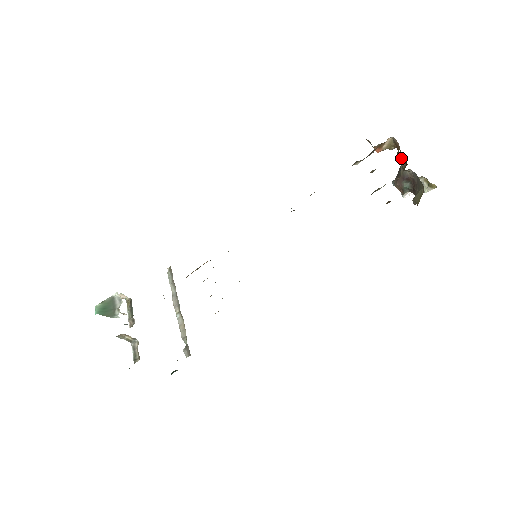
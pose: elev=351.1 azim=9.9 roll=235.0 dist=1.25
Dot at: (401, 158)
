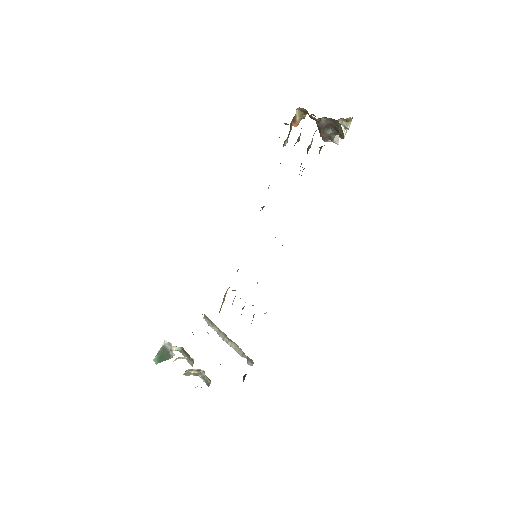
Dot at: (312, 116)
